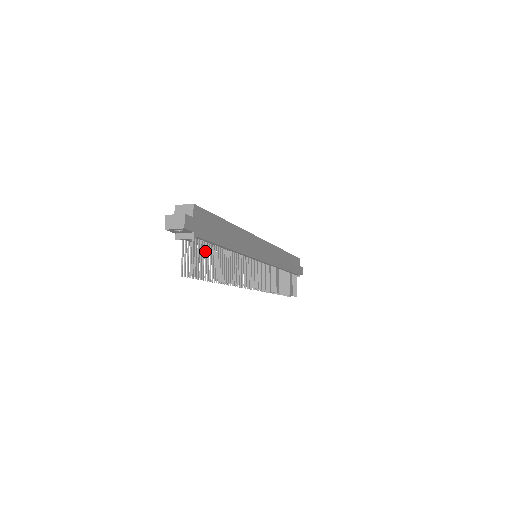
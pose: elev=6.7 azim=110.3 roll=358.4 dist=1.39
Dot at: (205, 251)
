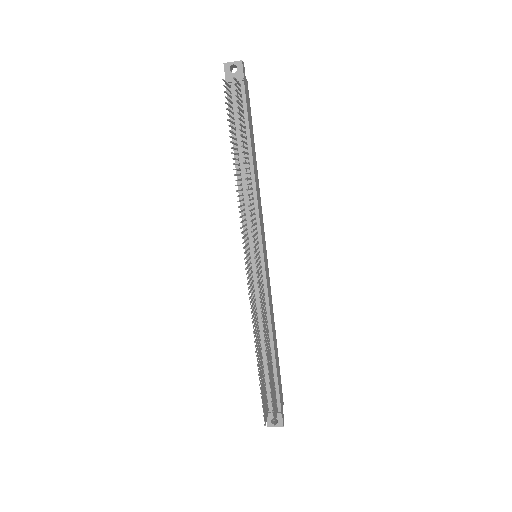
Dot at: (241, 110)
